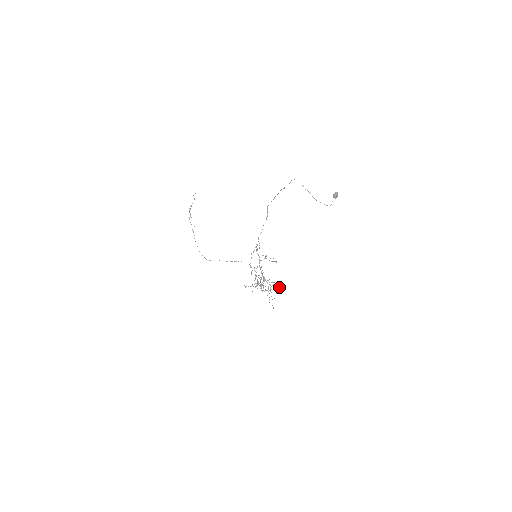
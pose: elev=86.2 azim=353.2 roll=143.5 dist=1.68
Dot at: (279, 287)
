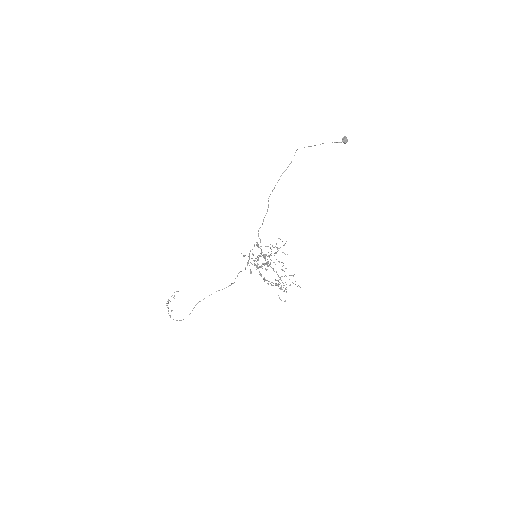
Dot at: occluded
